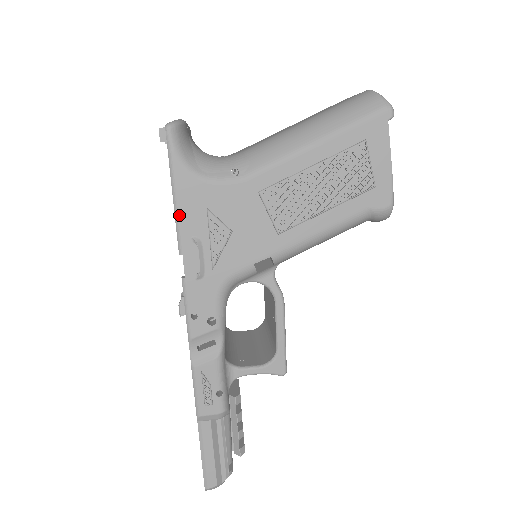
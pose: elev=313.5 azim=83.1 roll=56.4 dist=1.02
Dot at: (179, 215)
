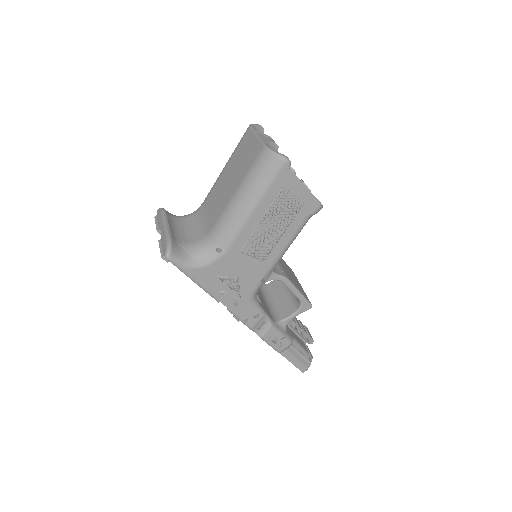
Dot at: (205, 288)
